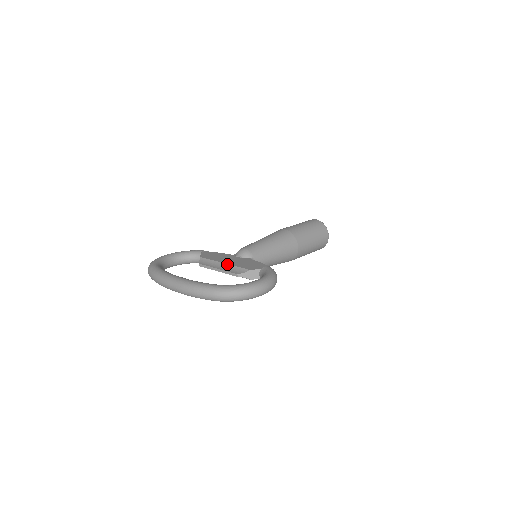
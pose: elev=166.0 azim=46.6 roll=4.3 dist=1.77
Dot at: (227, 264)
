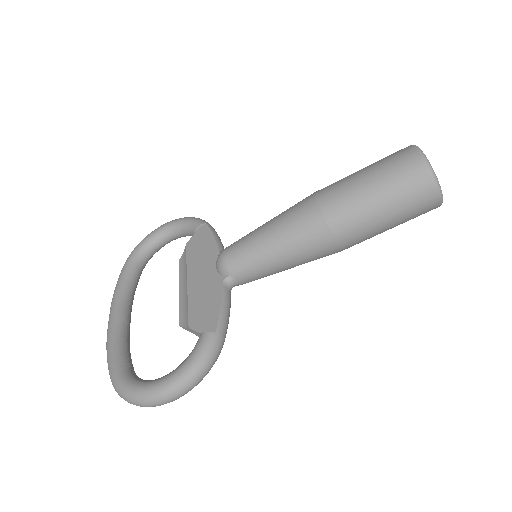
Dot at: (186, 289)
